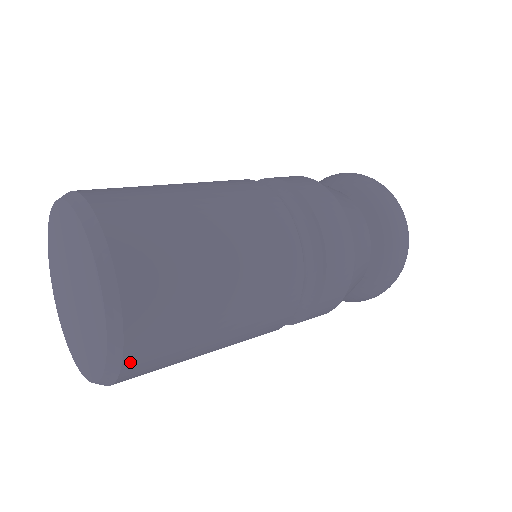
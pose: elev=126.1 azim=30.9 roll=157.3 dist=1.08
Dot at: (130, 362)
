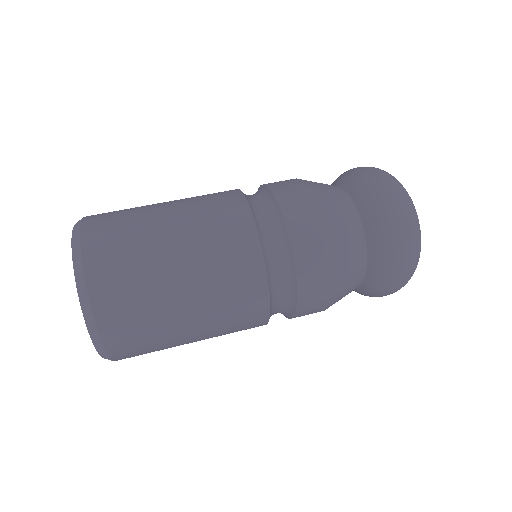
Dot at: (102, 321)
